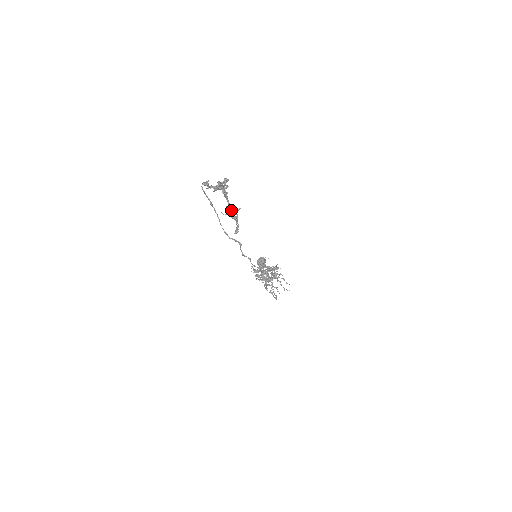
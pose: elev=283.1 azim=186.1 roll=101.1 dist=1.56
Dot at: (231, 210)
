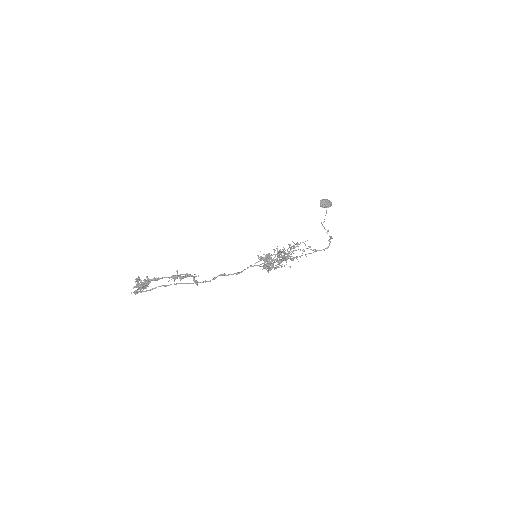
Dot at: (175, 279)
